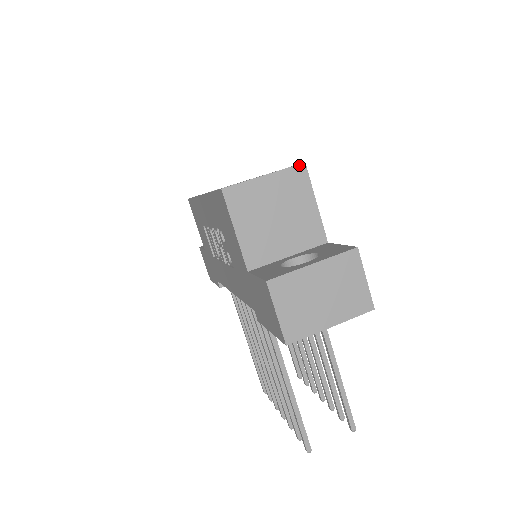
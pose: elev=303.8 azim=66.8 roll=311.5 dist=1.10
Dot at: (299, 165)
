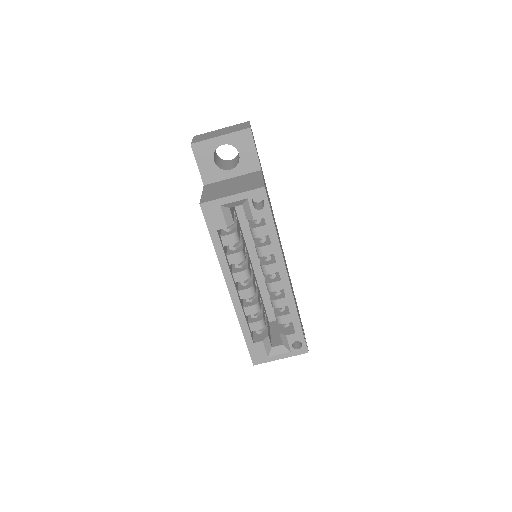
Dot at: (304, 353)
